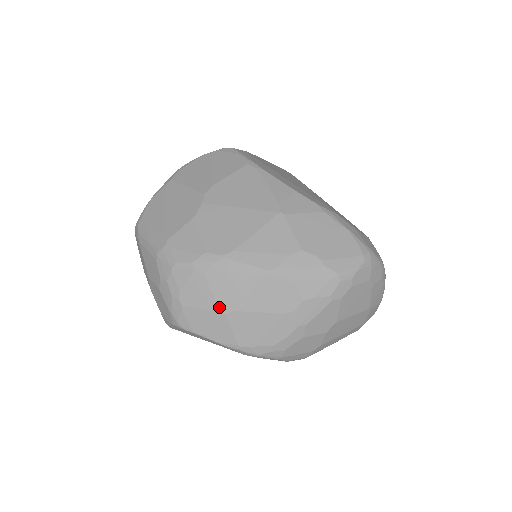
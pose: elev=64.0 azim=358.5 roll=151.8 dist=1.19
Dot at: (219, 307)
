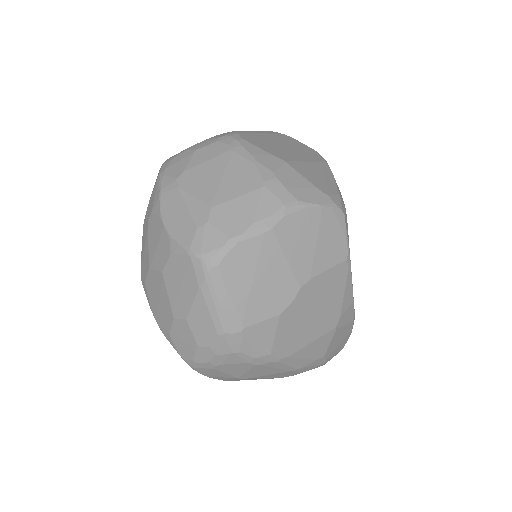
Dot at: (241, 376)
